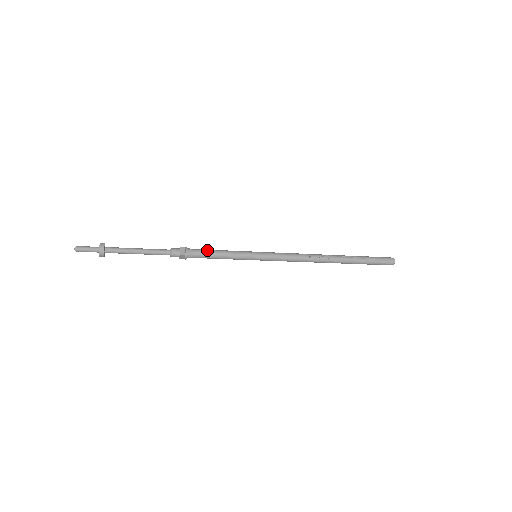
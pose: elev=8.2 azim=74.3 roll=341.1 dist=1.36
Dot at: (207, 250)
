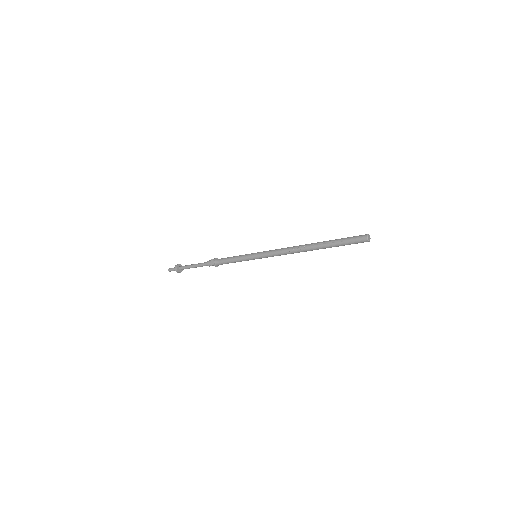
Dot at: (225, 259)
